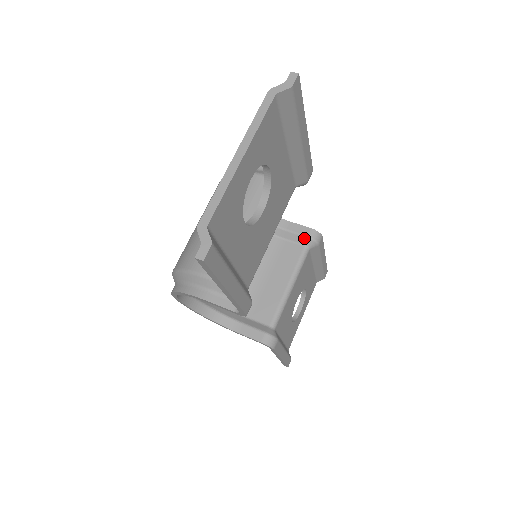
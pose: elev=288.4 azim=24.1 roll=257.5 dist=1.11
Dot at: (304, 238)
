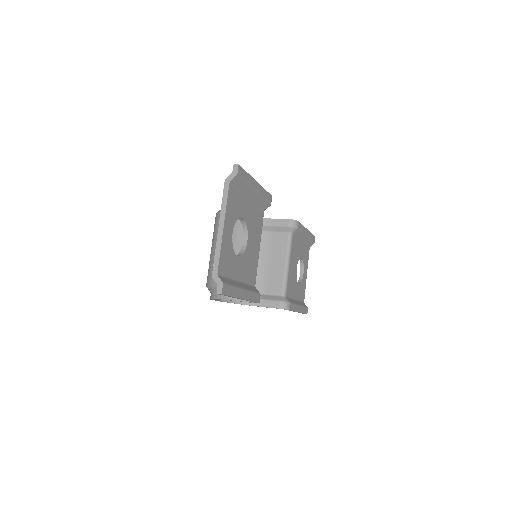
Dot at: (286, 228)
